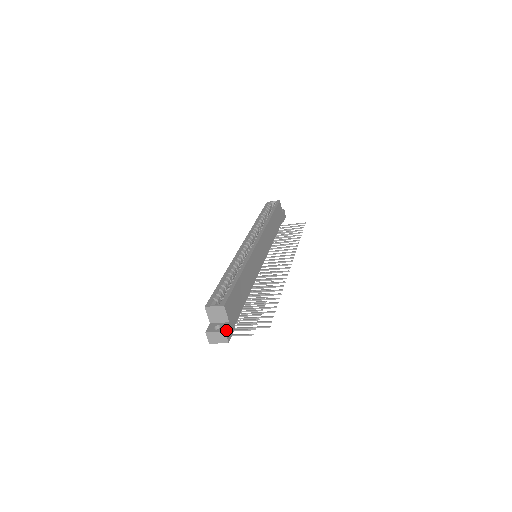
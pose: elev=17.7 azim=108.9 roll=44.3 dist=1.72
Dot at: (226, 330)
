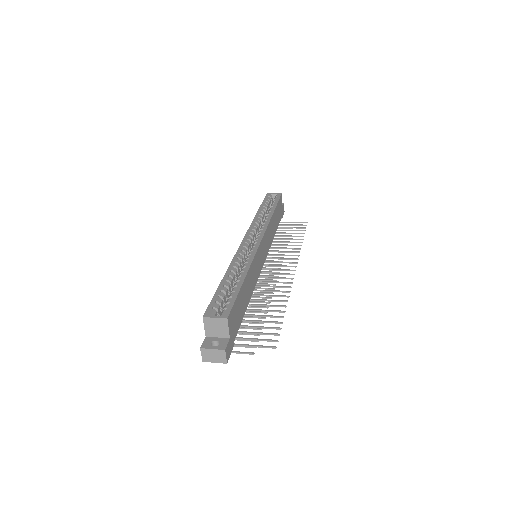
Dot at: (226, 348)
